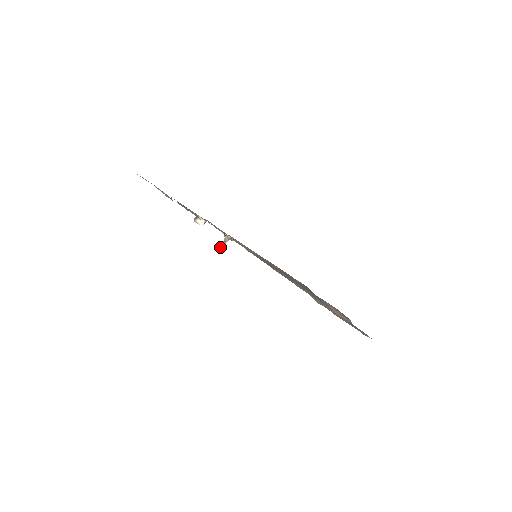
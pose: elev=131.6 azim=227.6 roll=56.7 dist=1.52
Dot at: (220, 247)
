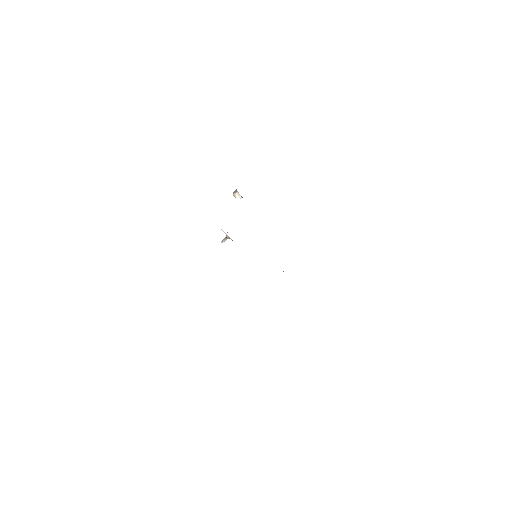
Dot at: (221, 241)
